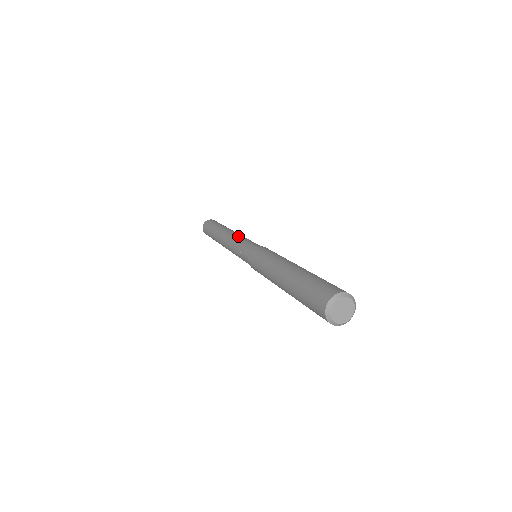
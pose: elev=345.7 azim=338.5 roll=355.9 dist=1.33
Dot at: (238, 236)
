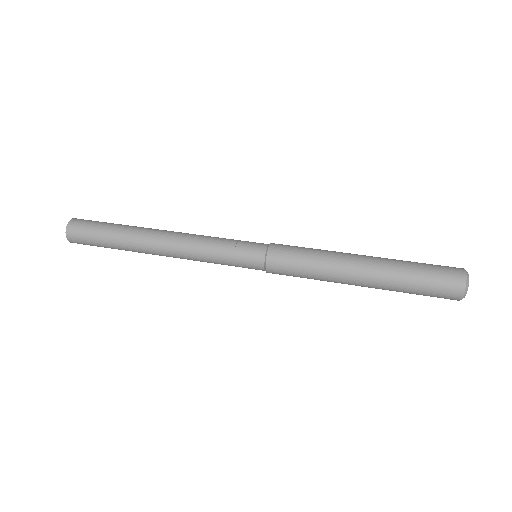
Dot at: (199, 237)
